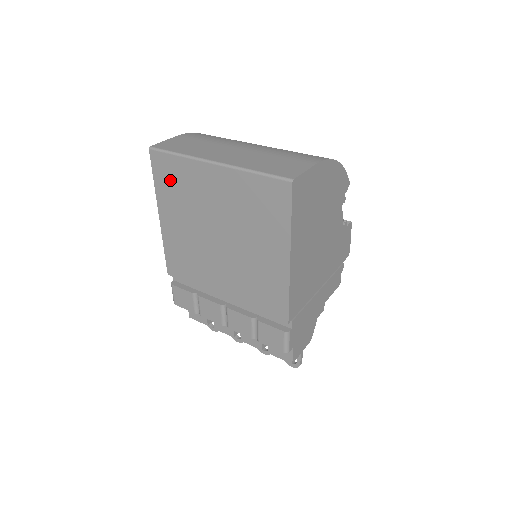
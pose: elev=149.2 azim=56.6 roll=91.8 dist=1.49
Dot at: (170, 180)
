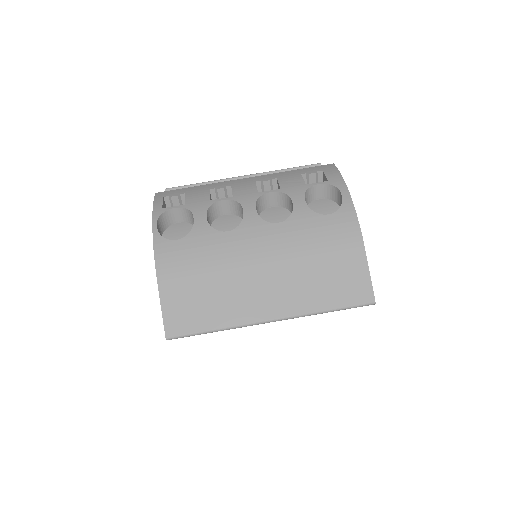
Dot at: occluded
